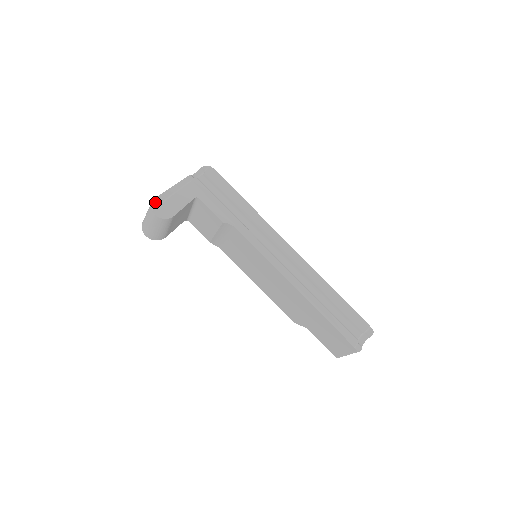
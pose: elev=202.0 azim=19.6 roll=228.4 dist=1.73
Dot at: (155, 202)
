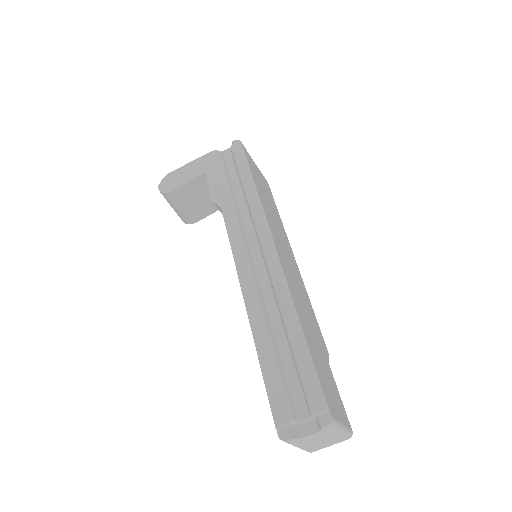
Dot at: (167, 177)
